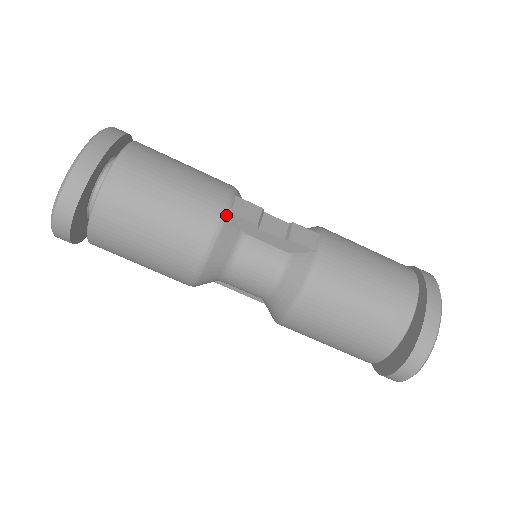
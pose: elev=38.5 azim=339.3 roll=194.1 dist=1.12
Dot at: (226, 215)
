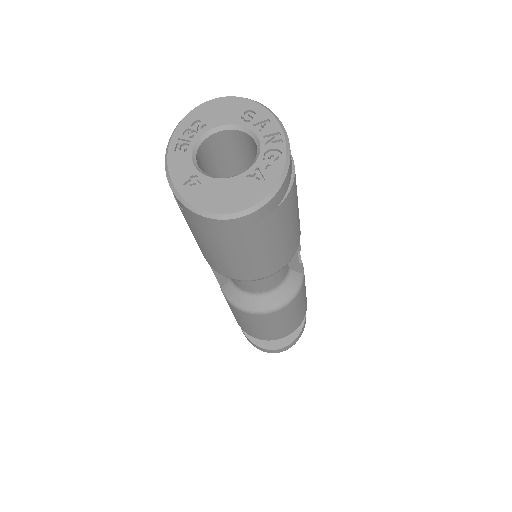
Dot at: (299, 240)
